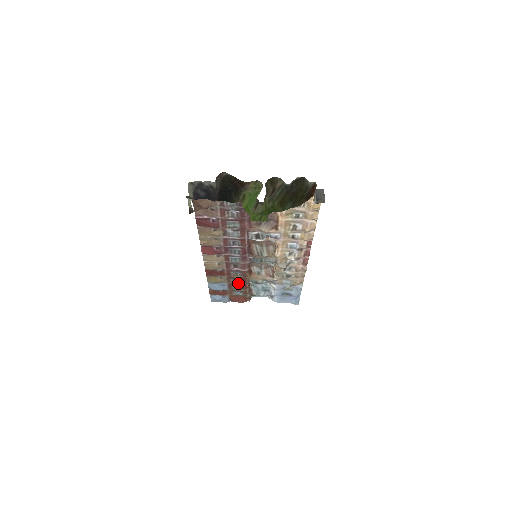
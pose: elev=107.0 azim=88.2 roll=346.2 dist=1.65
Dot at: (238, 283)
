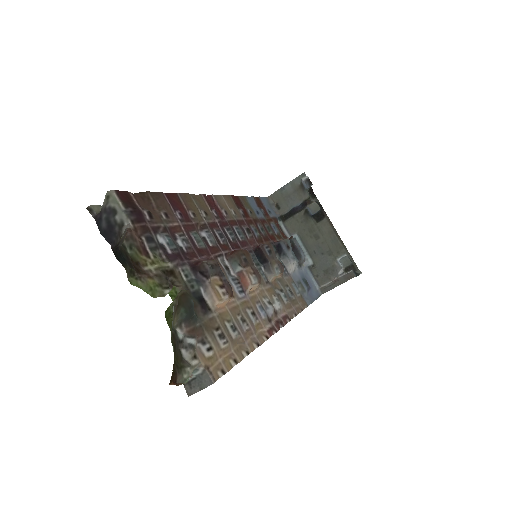
Dot at: (266, 230)
